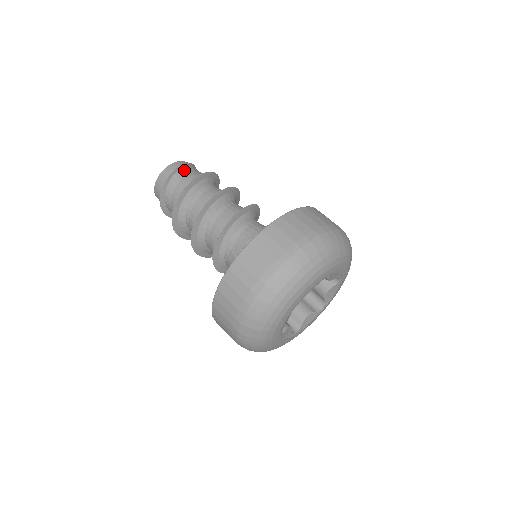
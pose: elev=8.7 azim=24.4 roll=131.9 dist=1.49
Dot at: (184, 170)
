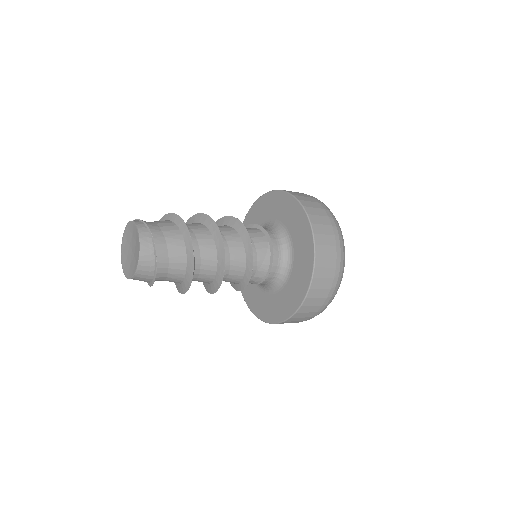
Dot at: (159, 244)
